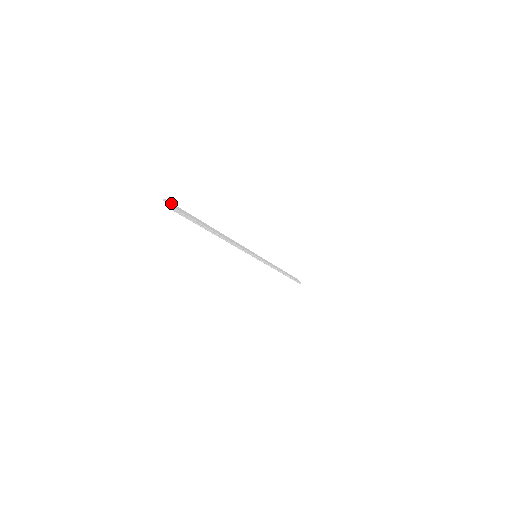
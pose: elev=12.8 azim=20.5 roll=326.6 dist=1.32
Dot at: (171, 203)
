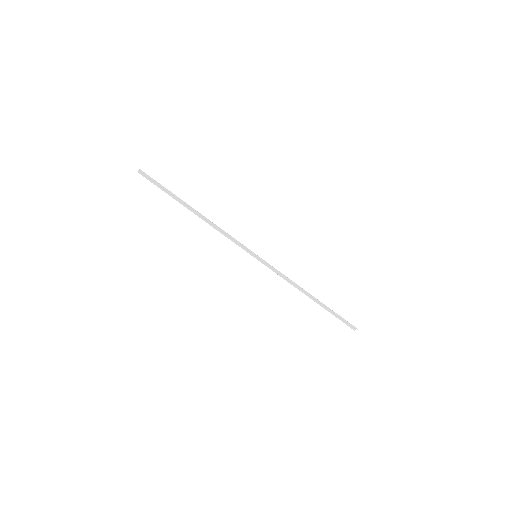
Dot at: (144, 175)
